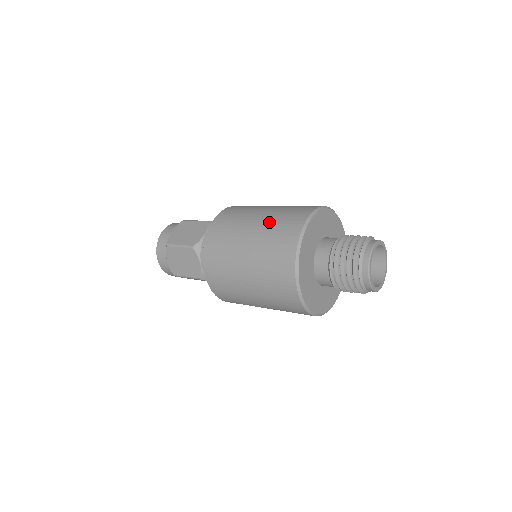
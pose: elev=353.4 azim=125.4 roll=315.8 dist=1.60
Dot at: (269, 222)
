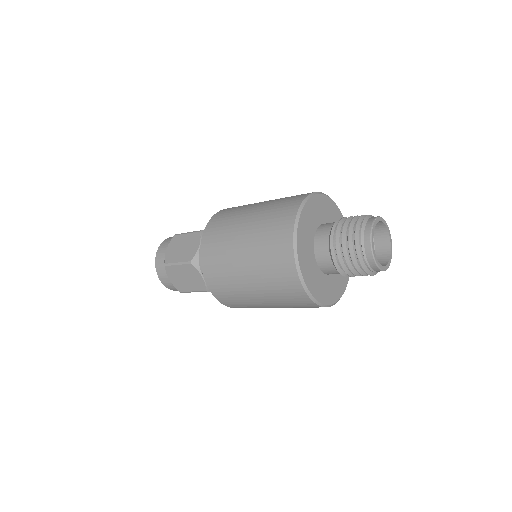
Dot at: occluded
